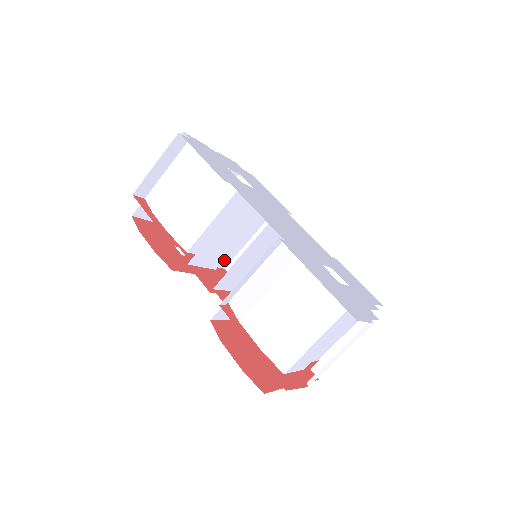
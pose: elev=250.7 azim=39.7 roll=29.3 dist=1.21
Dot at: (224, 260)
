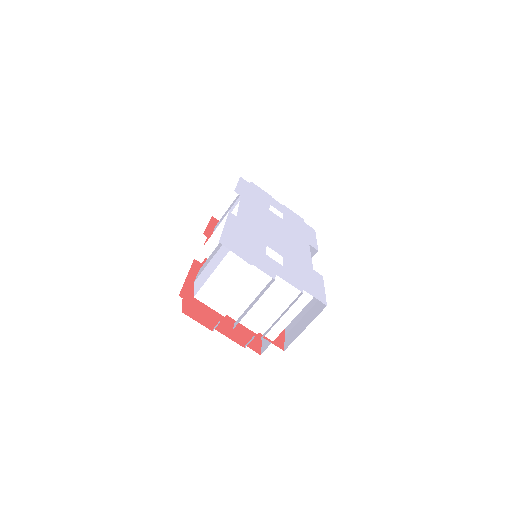
Dot at: occluded
